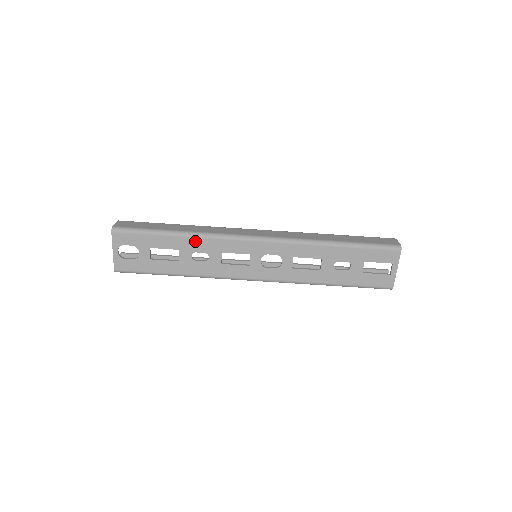
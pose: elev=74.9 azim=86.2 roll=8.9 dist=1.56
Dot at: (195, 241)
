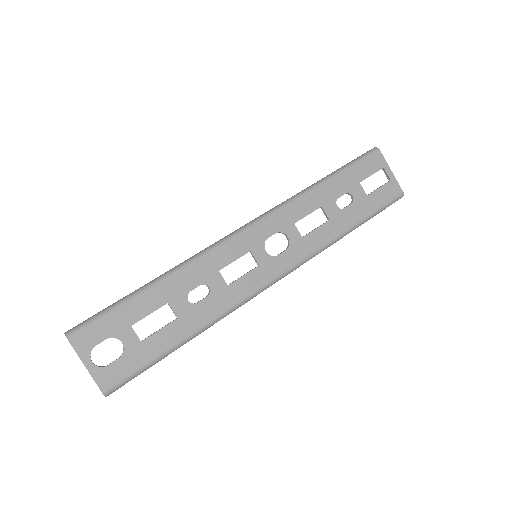
Dot at: (180, 278)
